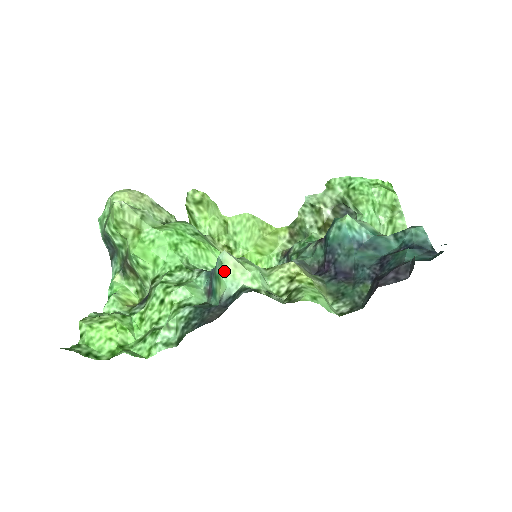
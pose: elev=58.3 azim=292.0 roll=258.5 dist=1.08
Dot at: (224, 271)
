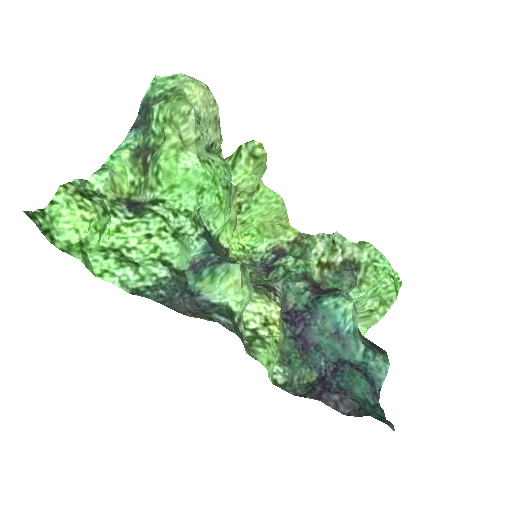
Dot at: (224, 278)
